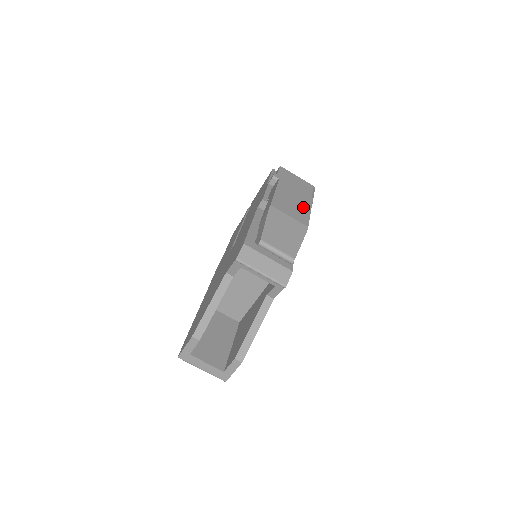
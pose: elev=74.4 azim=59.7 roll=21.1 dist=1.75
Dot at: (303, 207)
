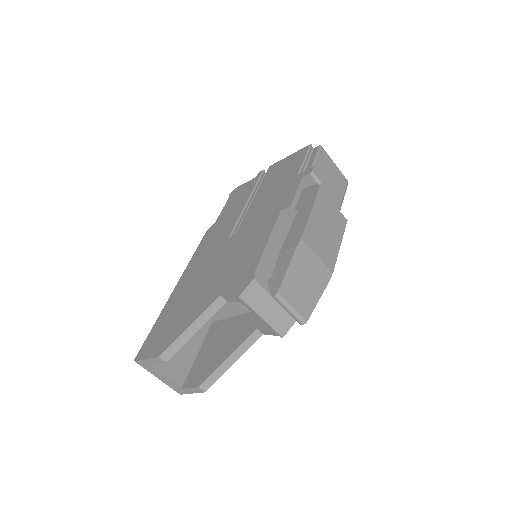
Dot at: (334, 238)
